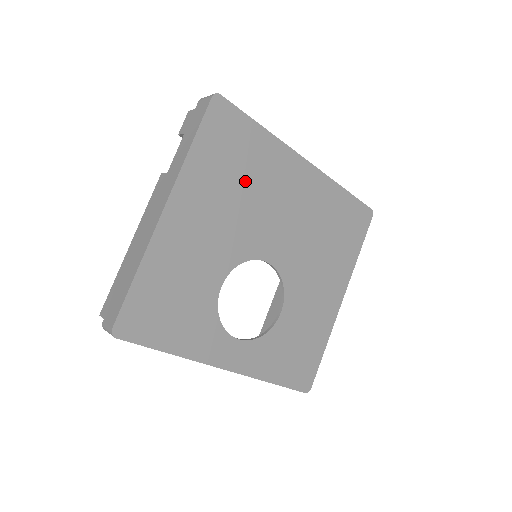
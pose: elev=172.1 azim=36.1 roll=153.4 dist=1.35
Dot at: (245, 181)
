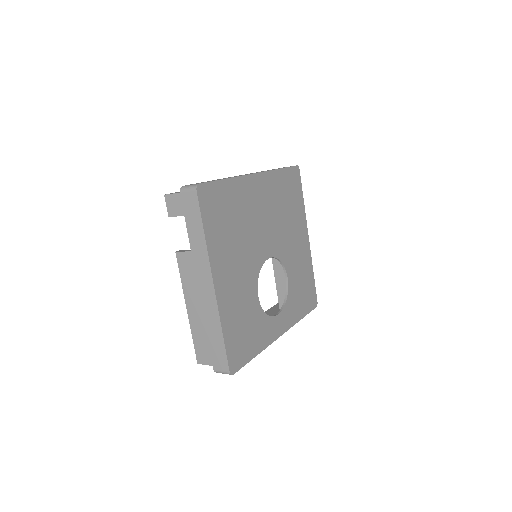
Dot at: (237, 223)
